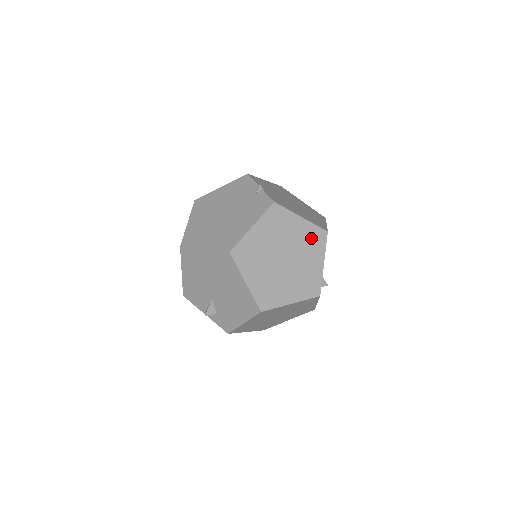
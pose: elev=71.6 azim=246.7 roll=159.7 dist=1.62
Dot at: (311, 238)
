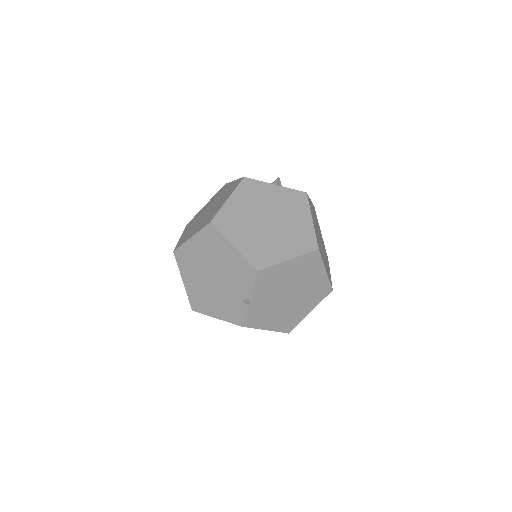
Dot at: occluded
